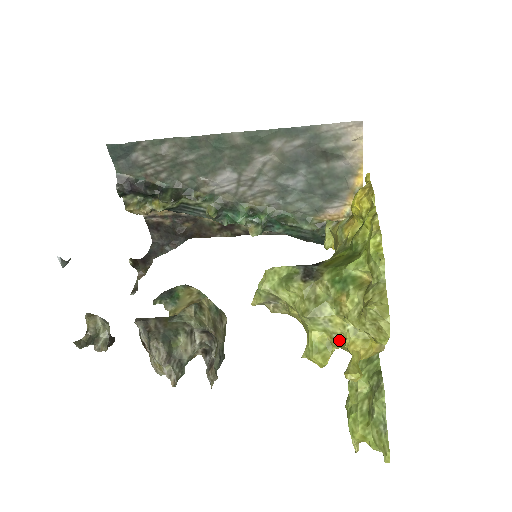
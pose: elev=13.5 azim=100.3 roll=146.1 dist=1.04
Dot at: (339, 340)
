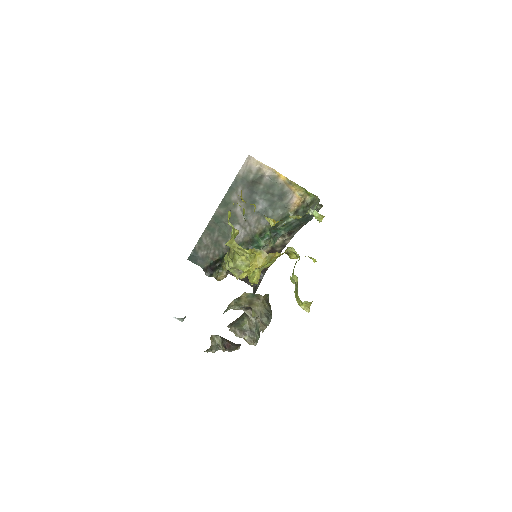
Dot at: occluded
